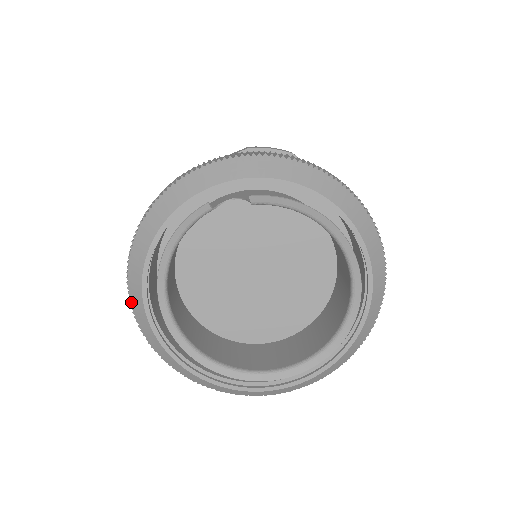
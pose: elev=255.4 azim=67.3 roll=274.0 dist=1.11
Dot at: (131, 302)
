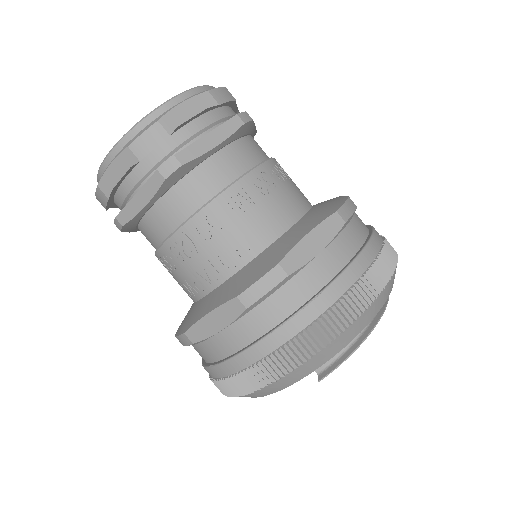
Dot at: occluded
